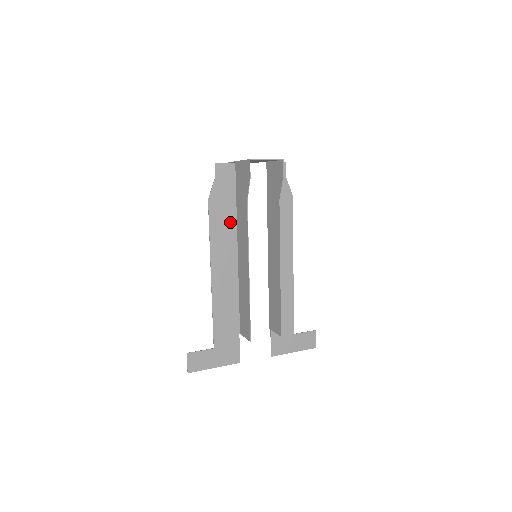
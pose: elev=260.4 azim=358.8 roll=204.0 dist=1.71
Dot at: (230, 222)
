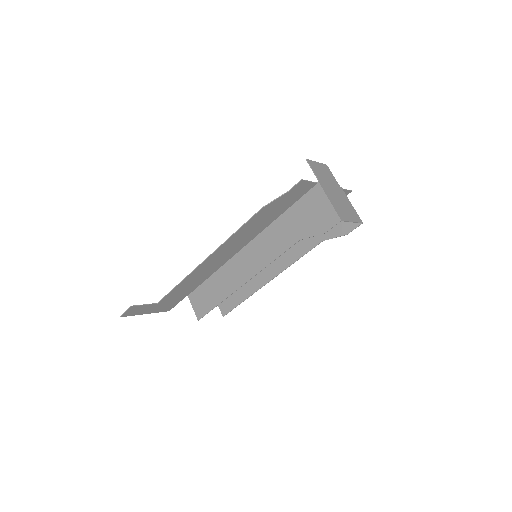
Dot at: (261, 226)
